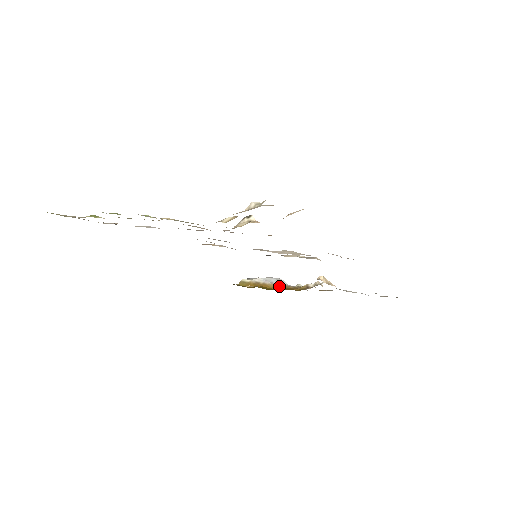
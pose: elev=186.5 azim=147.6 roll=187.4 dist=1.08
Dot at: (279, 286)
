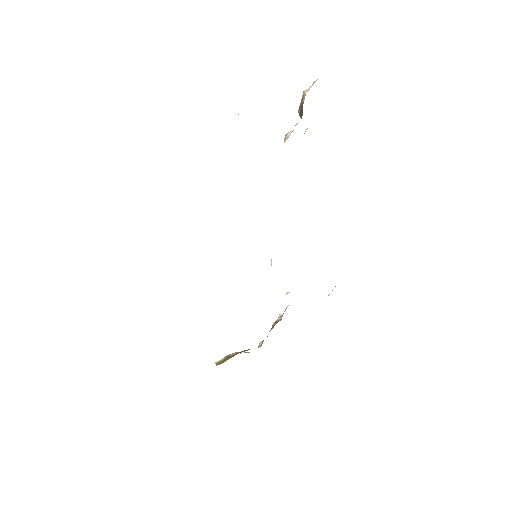
Dot at: occluded
